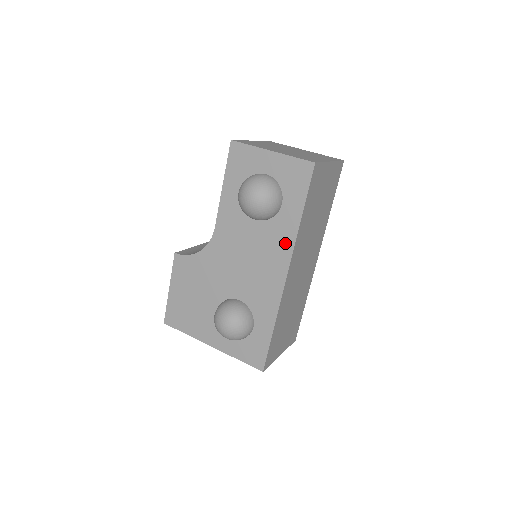
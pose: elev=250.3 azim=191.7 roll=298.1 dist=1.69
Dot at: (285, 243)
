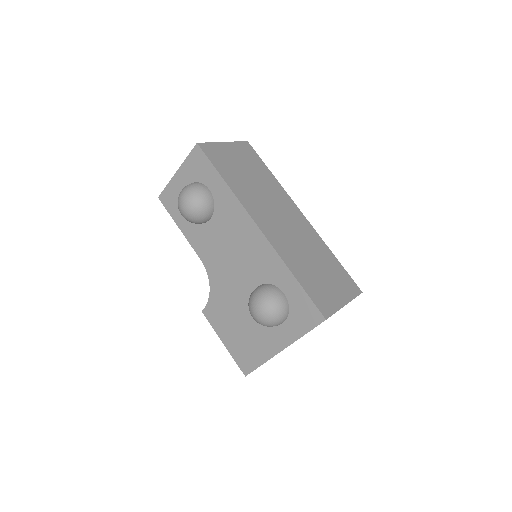
Dot at: (235, 209)
